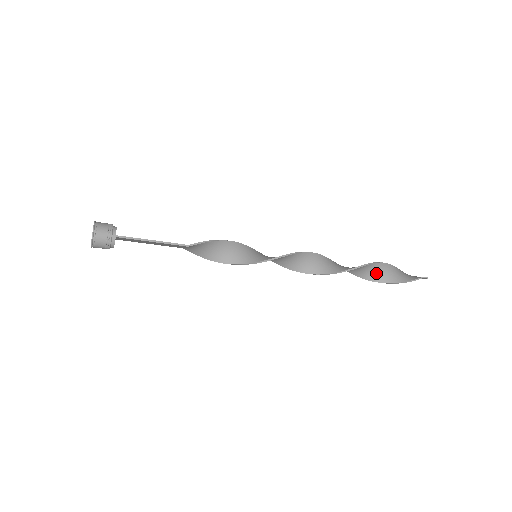
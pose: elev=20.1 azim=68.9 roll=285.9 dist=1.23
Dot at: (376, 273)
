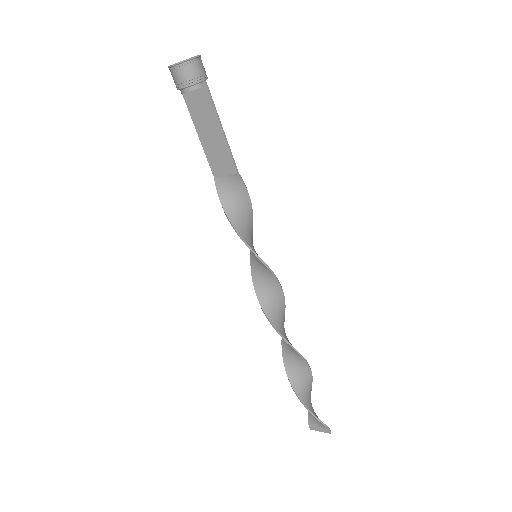
Dot at: (303, 386)
